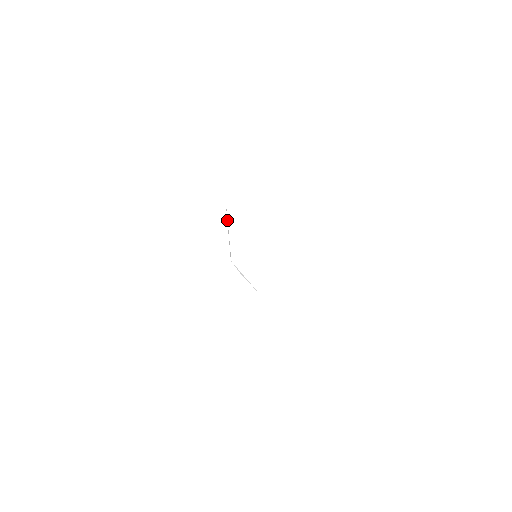
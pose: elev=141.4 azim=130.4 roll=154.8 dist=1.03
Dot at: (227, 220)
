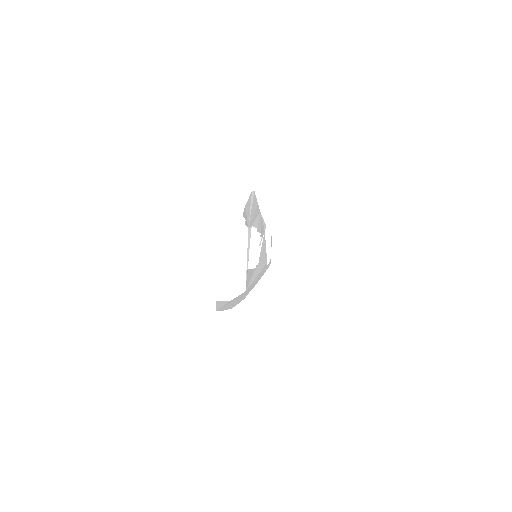
Dot at: (262, 219)
